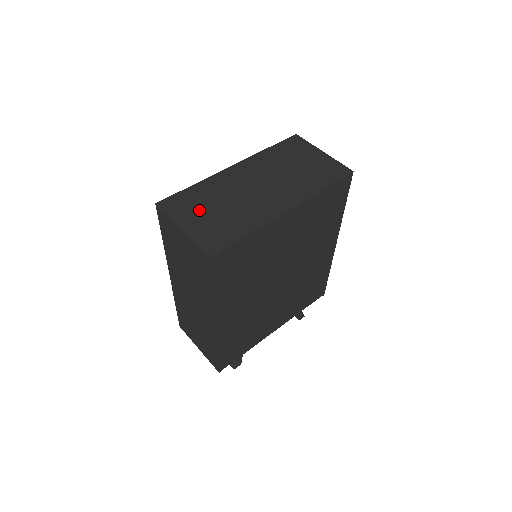
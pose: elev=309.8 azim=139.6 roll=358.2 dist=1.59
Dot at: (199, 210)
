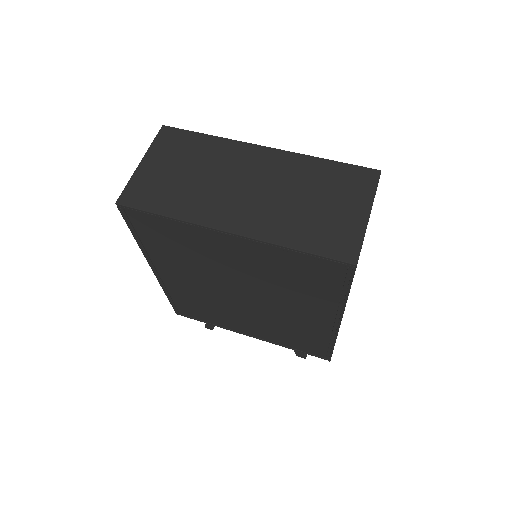
Dot at: (175, 160)
